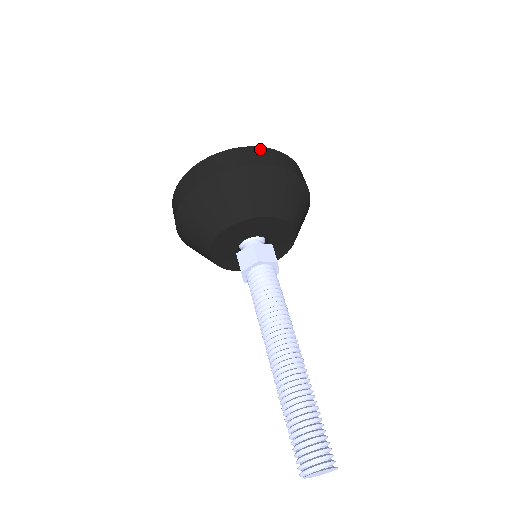
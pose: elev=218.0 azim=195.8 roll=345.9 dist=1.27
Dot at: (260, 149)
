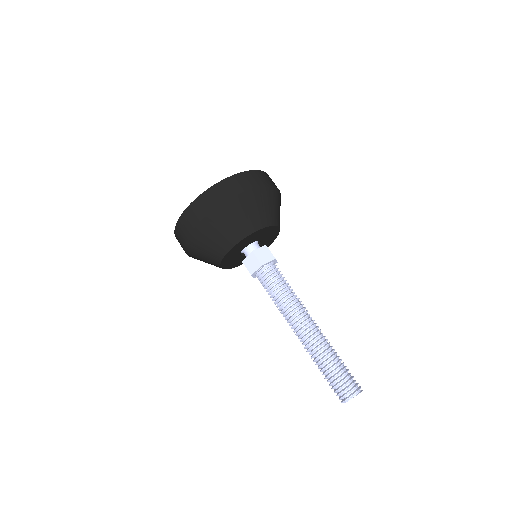
Dot at: occluded
